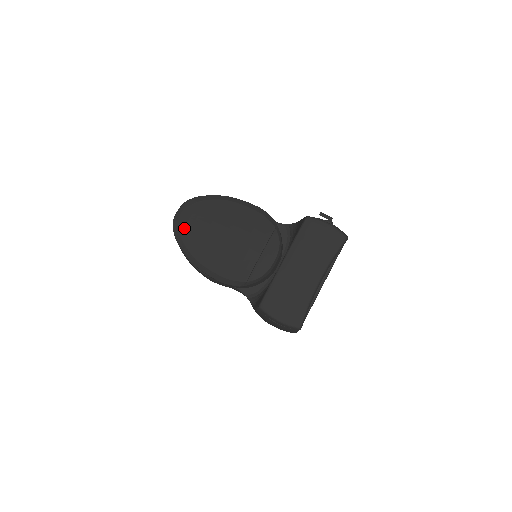
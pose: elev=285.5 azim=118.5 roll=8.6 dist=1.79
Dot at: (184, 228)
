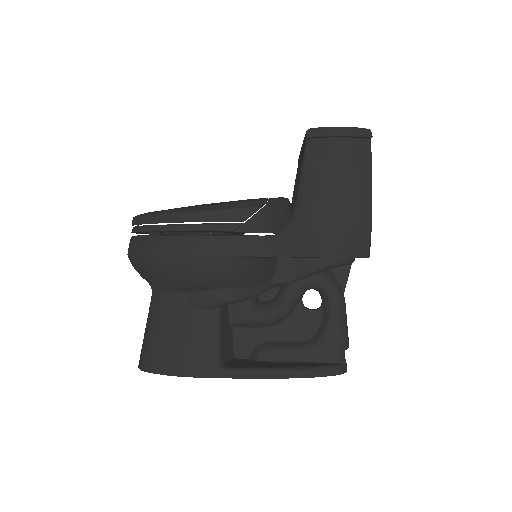
Dot at: occluded
